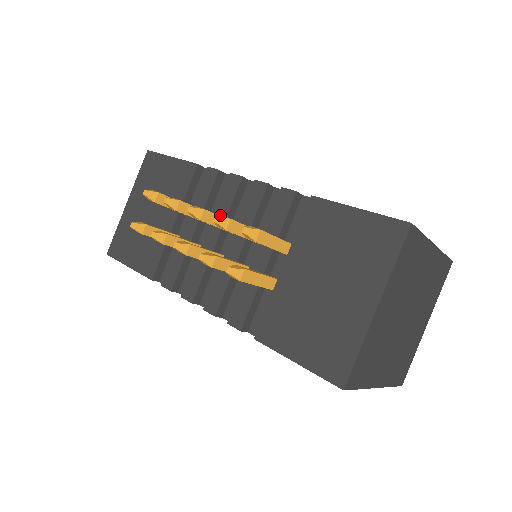
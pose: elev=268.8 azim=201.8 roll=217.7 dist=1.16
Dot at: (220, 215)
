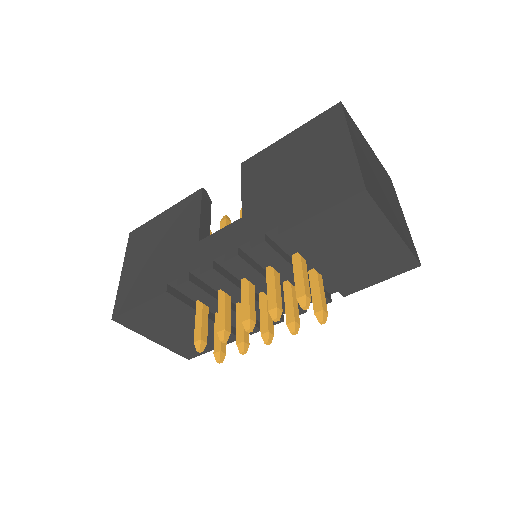
Dot at: (232, 290)
